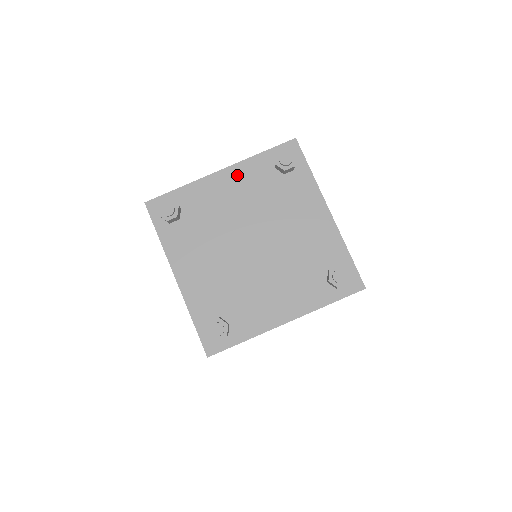
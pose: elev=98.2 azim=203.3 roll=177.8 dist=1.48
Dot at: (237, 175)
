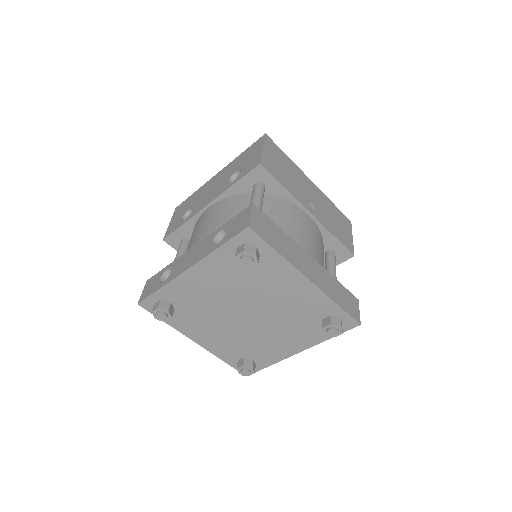
Dot at: (205, 270)
